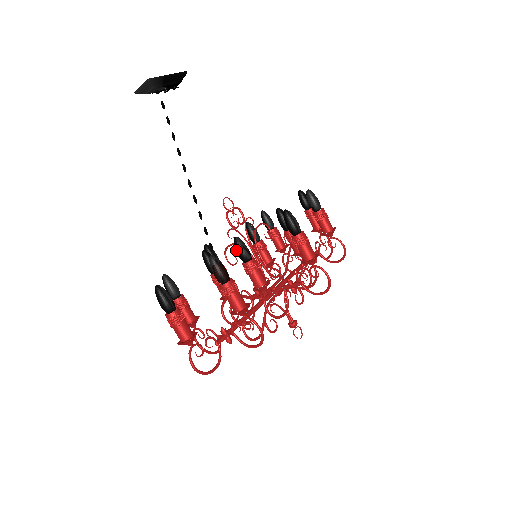
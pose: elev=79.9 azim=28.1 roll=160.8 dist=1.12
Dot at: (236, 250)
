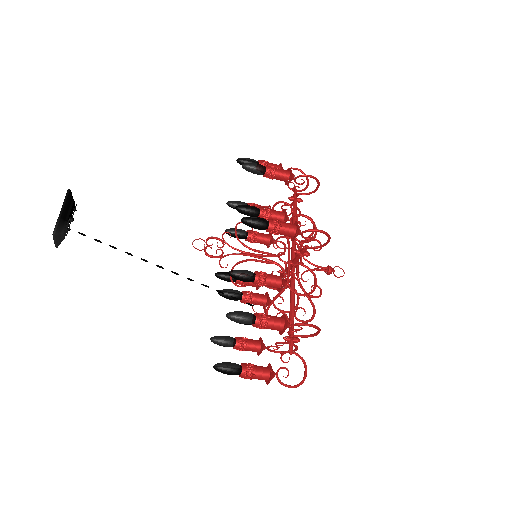
Dot at: occluded
